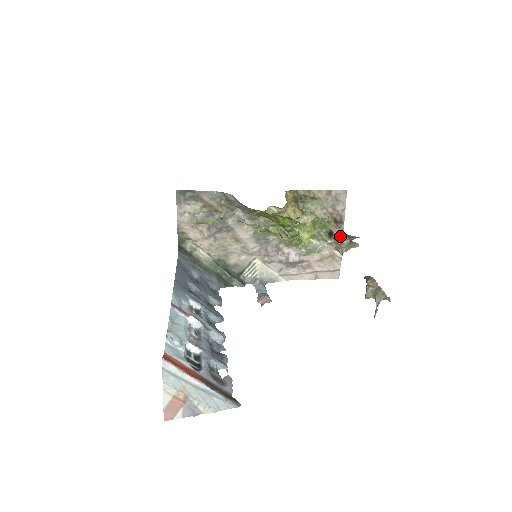
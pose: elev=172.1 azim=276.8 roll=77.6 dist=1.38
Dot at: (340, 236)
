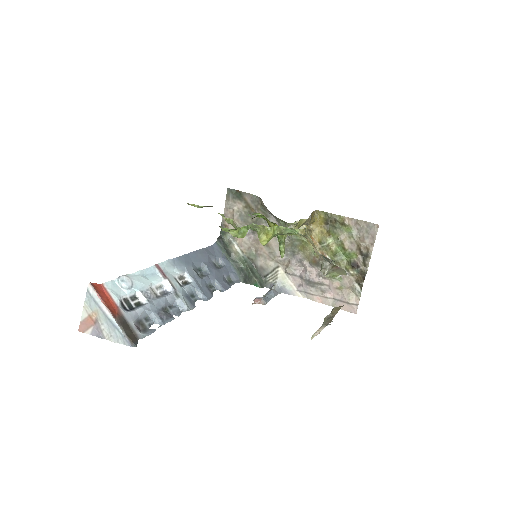
Dot at: (364, 270)
